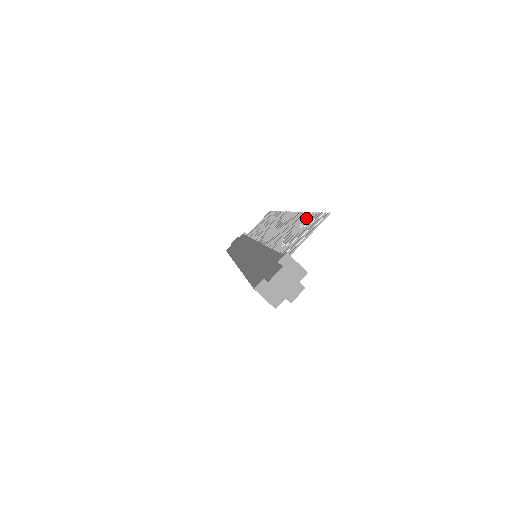
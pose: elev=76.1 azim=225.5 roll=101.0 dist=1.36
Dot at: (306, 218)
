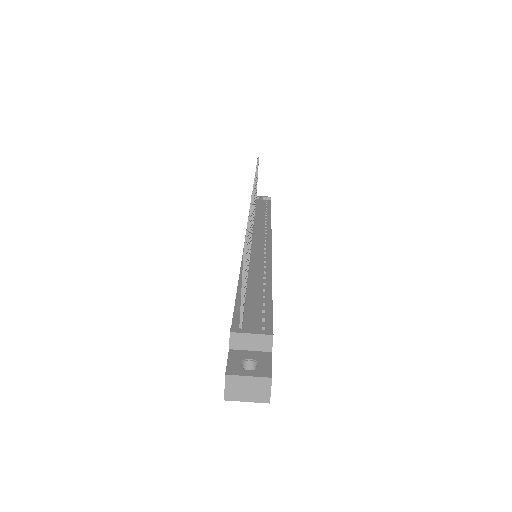
Dot at: occluded
